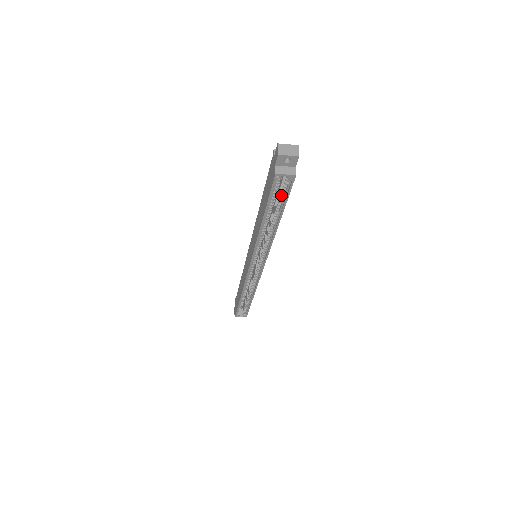
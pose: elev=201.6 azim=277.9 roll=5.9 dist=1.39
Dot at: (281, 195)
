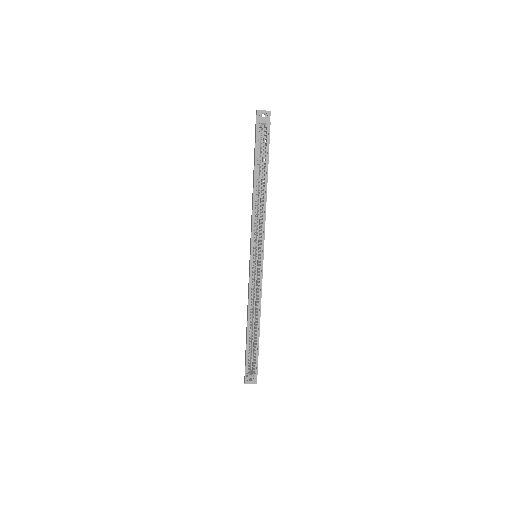
Dot at: (264, 149)
